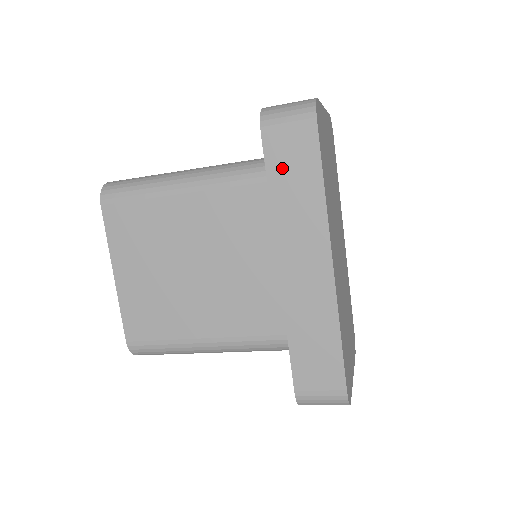
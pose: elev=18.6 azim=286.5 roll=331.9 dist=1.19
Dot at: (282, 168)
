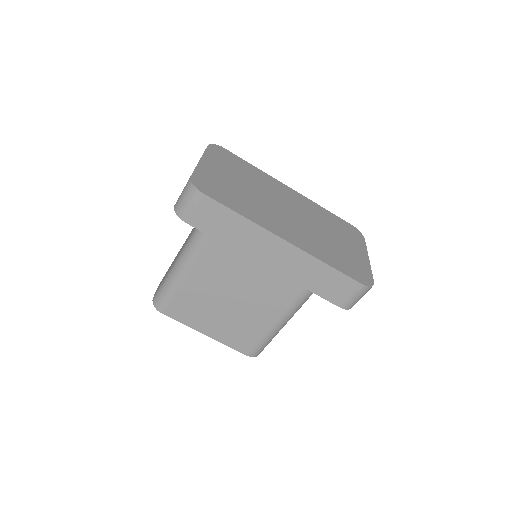
Dot at: (214, 227)
